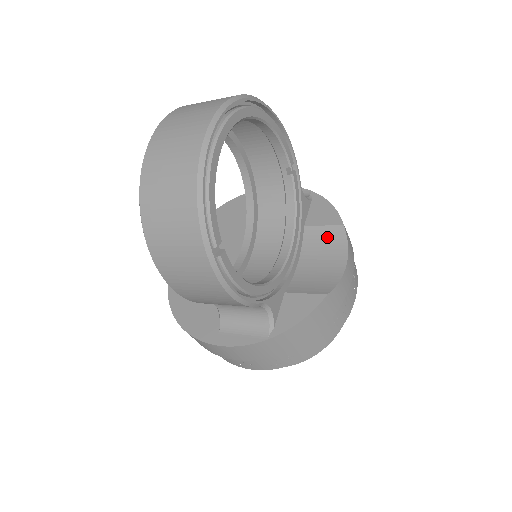
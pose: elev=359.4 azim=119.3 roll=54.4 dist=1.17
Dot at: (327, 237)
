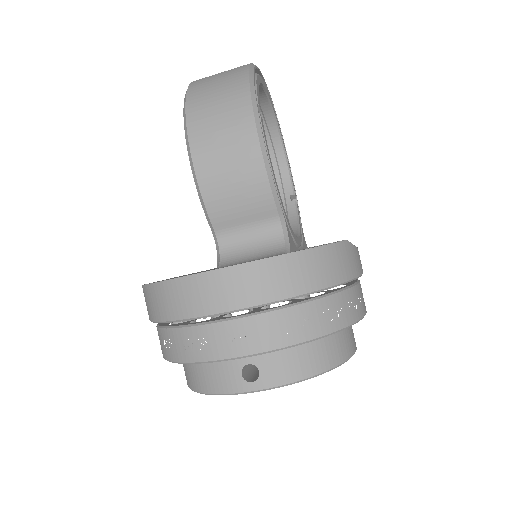
Dot at: occluded
